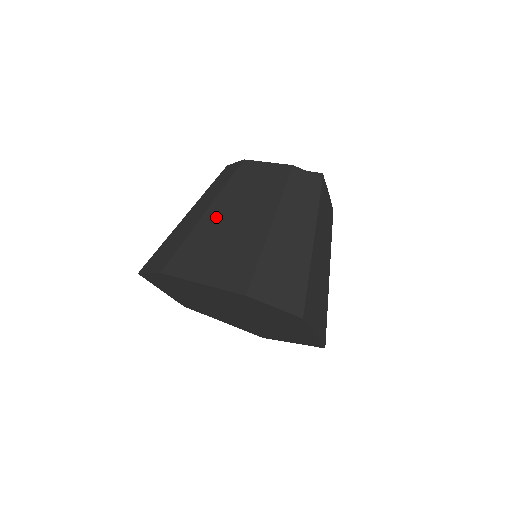
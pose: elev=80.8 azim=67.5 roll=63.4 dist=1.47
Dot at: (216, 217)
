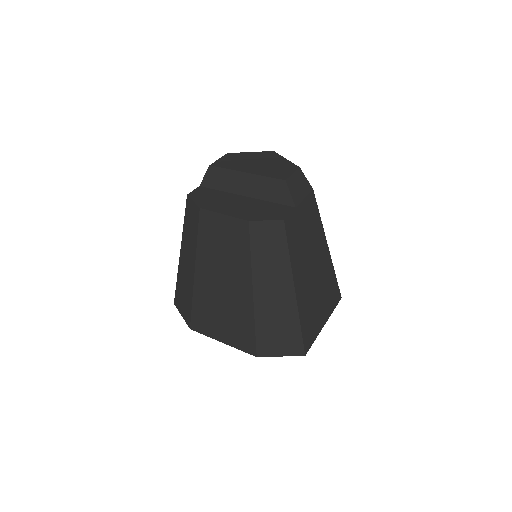
Dot at: (205, 281)
